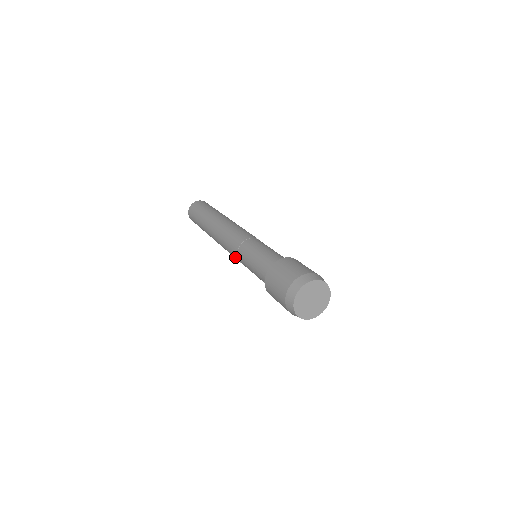
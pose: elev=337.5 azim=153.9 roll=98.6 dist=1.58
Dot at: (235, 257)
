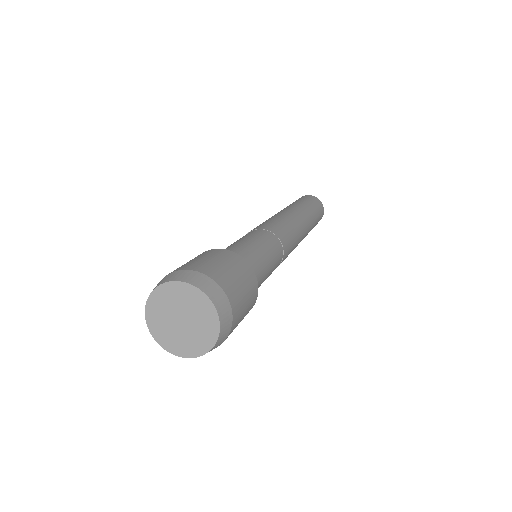
Dot at: occluded
